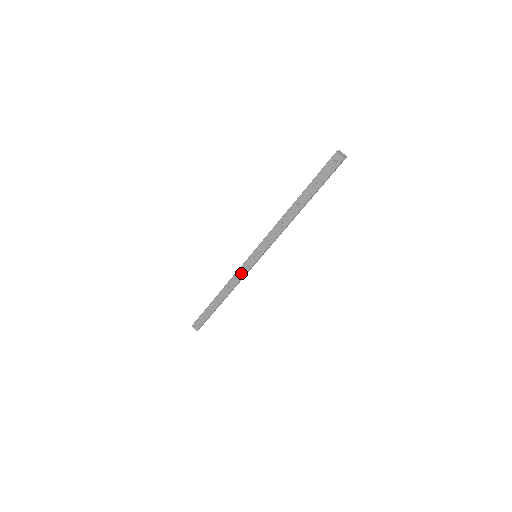
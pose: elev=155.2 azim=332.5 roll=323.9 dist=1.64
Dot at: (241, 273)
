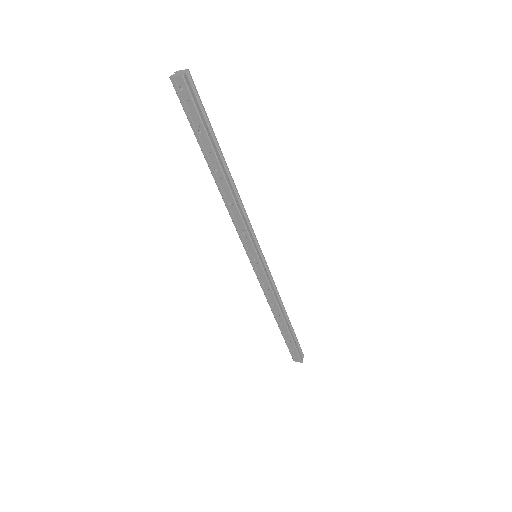
Dot at: (265, 284)
